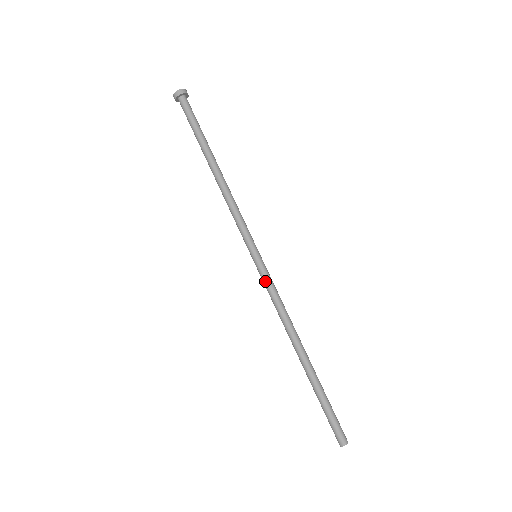
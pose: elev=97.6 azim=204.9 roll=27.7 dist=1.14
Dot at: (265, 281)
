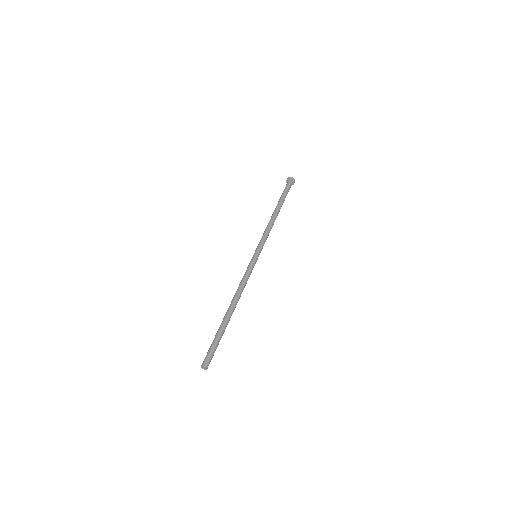
Dot at: (249, 267)
